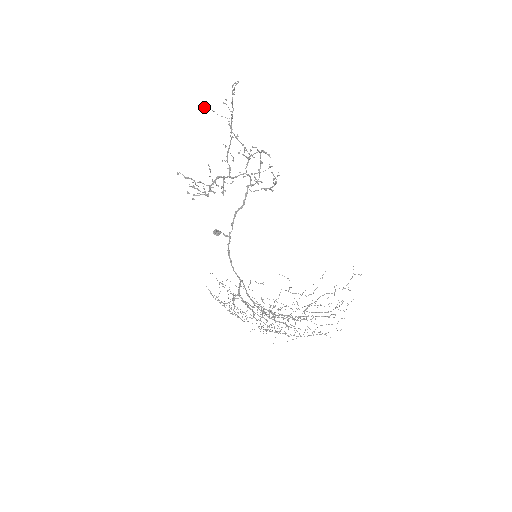
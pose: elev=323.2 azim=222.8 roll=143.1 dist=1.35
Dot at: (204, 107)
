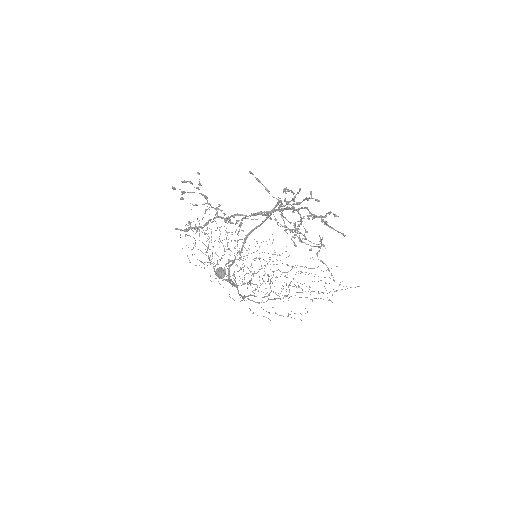
Dot at: (250, 173)
